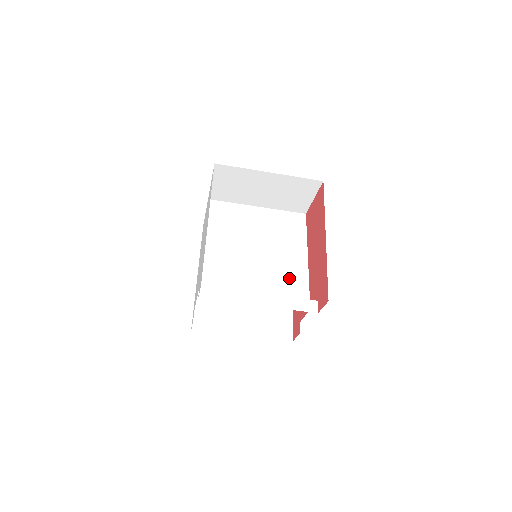
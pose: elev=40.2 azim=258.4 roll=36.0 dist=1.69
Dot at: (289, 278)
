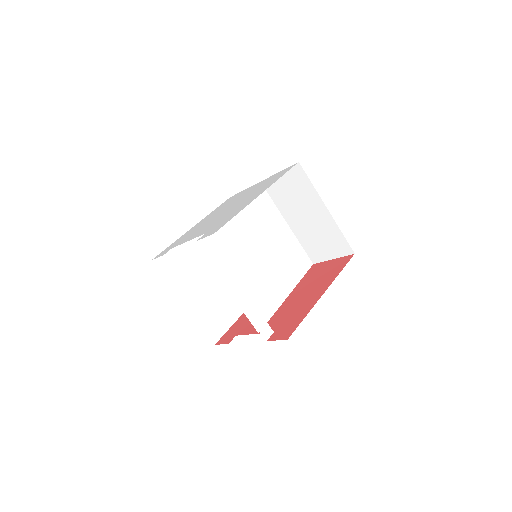
Dot at: (264, 296)
